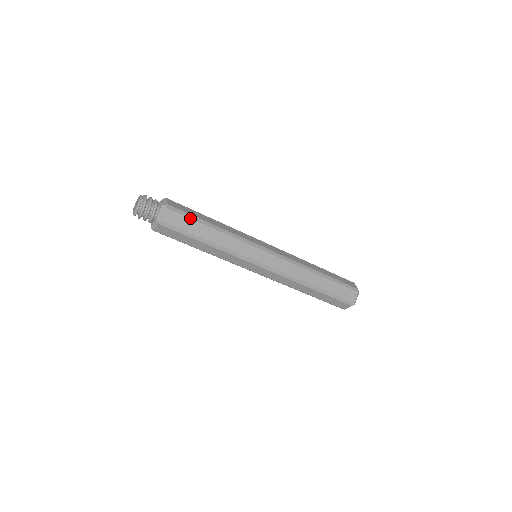
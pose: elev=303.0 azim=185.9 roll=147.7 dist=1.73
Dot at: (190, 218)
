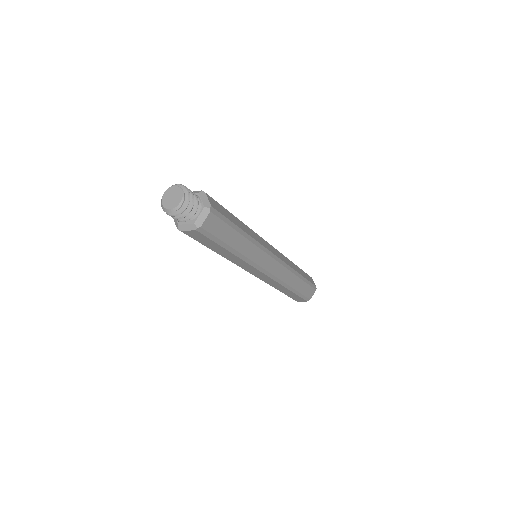
Dot at: (214, 241)
